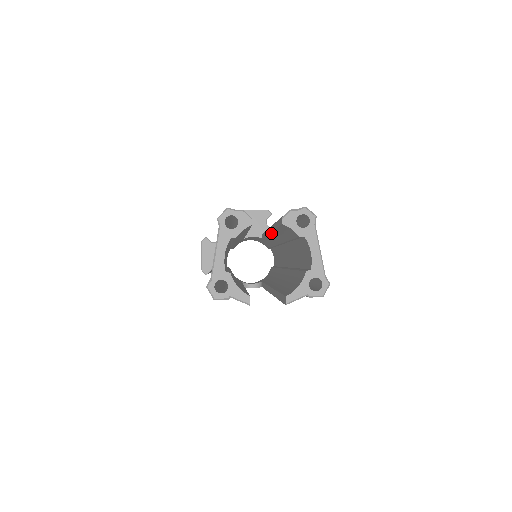
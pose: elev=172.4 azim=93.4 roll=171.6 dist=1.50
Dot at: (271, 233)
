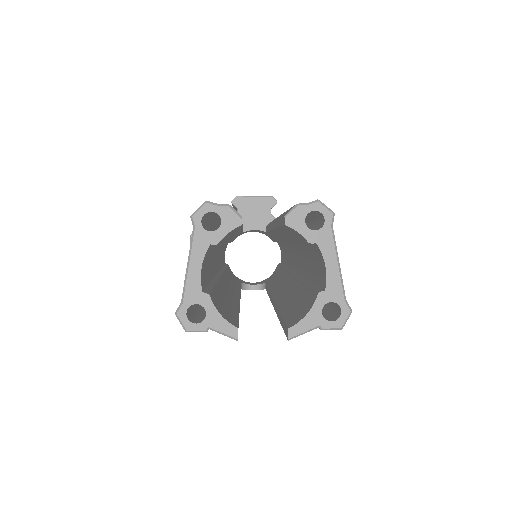
Dot at: (274, 230)
